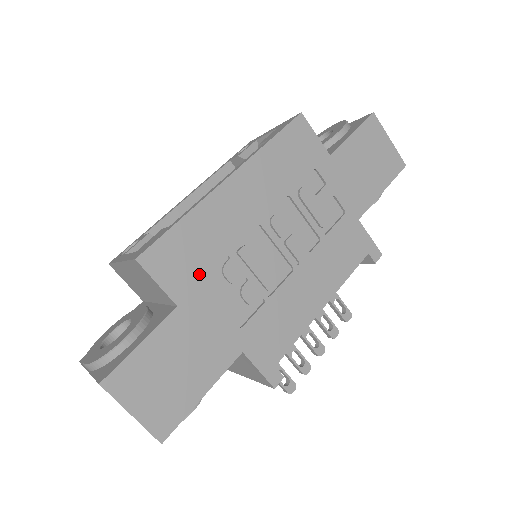
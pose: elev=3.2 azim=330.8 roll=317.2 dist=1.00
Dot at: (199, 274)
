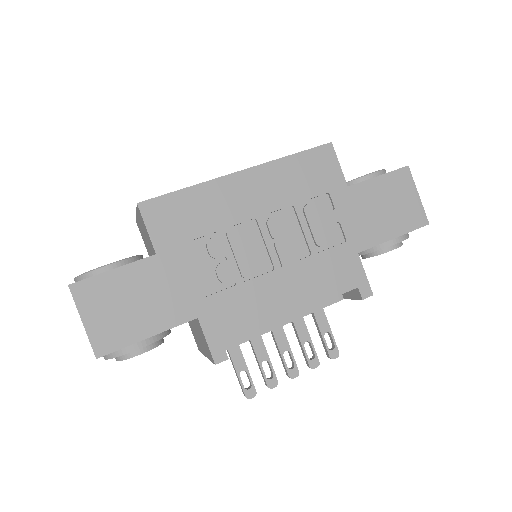
Dot at: (185, 236)
